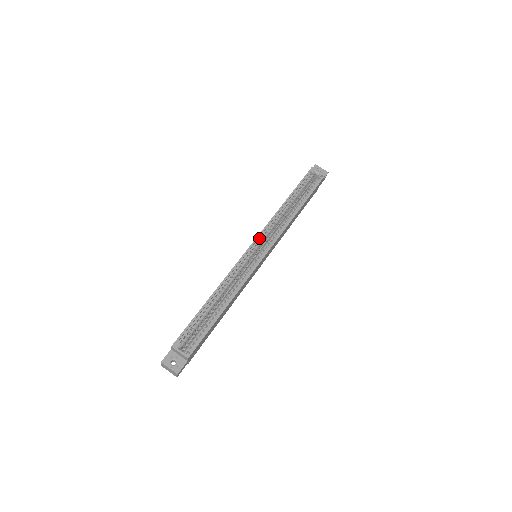
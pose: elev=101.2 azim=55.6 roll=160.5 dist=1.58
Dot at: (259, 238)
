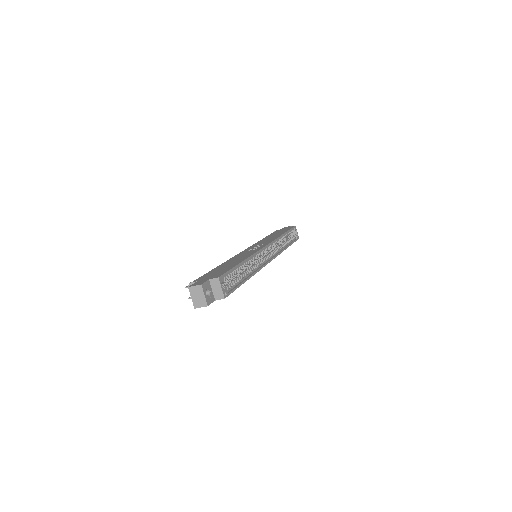
Dot at: (269, 245)
